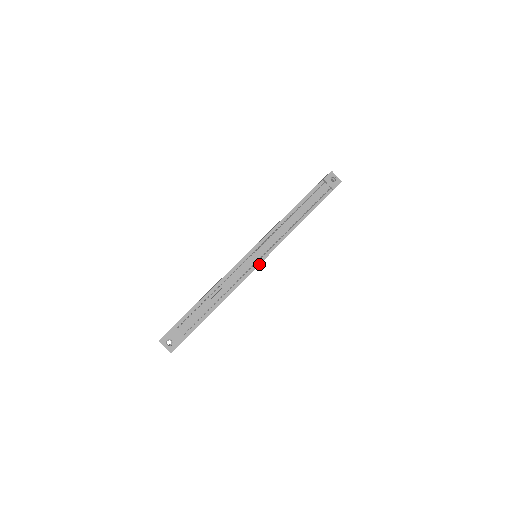
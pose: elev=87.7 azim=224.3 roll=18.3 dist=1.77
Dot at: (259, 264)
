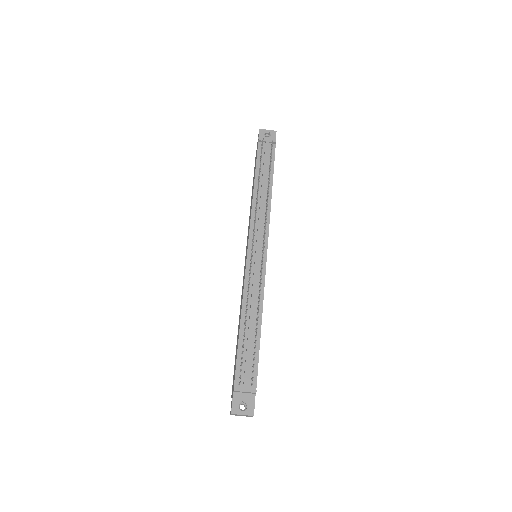
Dot at: (266, 259)
